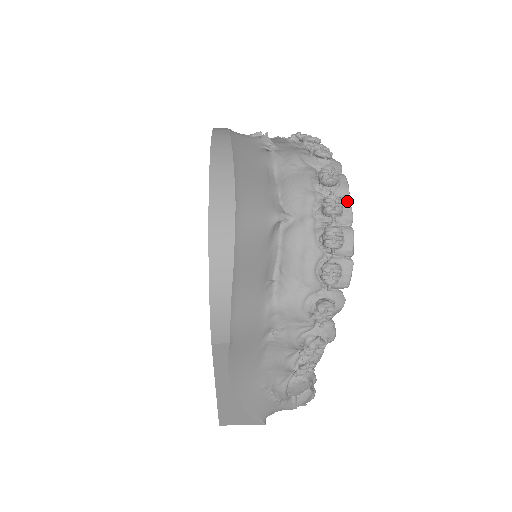
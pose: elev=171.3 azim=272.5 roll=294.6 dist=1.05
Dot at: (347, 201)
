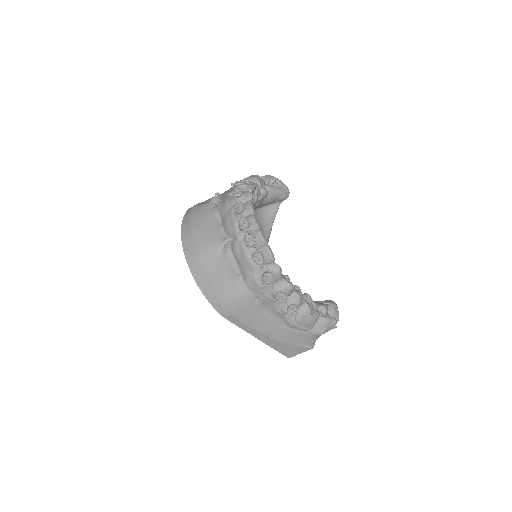
Dot at: (252, 216)
